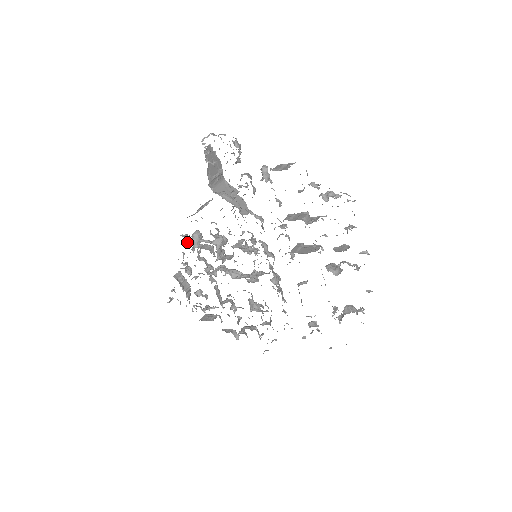
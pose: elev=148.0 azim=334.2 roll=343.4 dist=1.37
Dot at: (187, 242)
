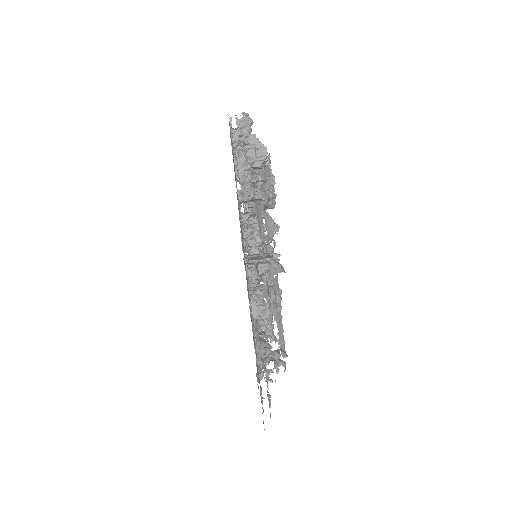
Dot at: occluded
